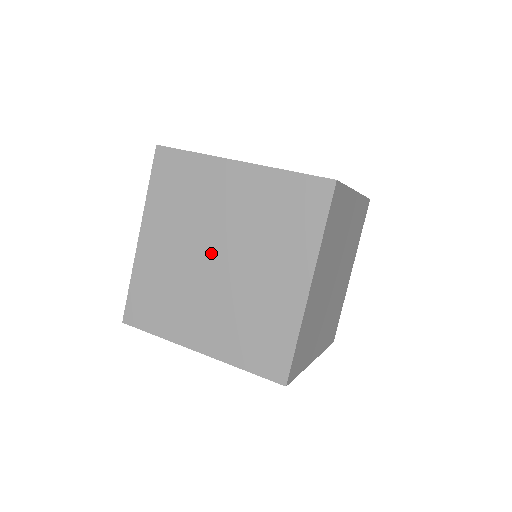
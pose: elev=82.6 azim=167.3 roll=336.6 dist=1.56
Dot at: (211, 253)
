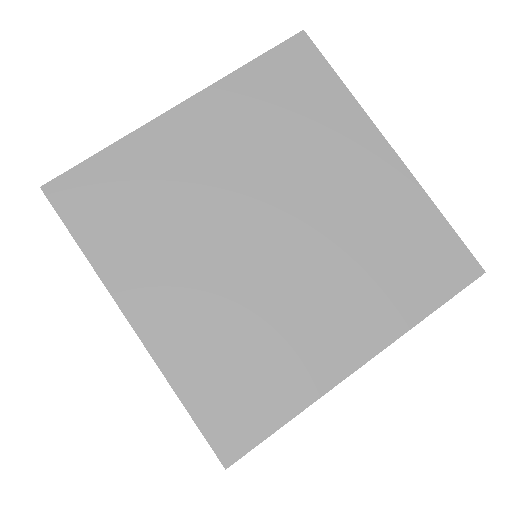
Dot at: (253, 233)
